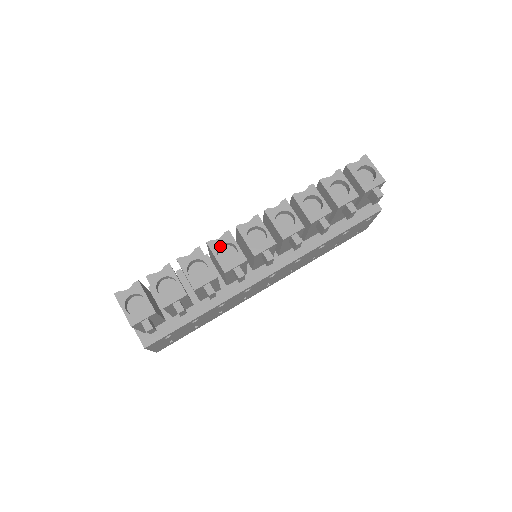
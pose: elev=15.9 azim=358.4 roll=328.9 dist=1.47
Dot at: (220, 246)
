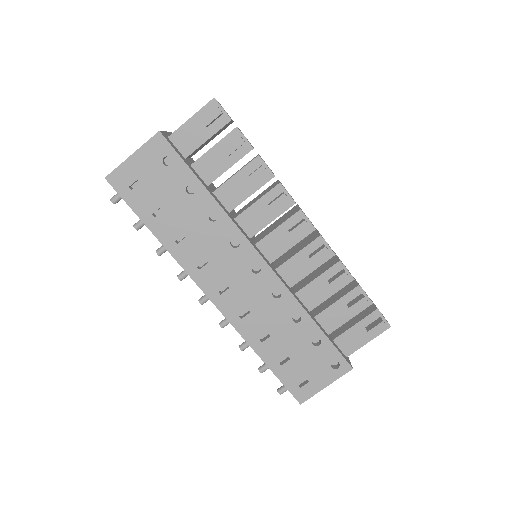
Dot at: occluded
